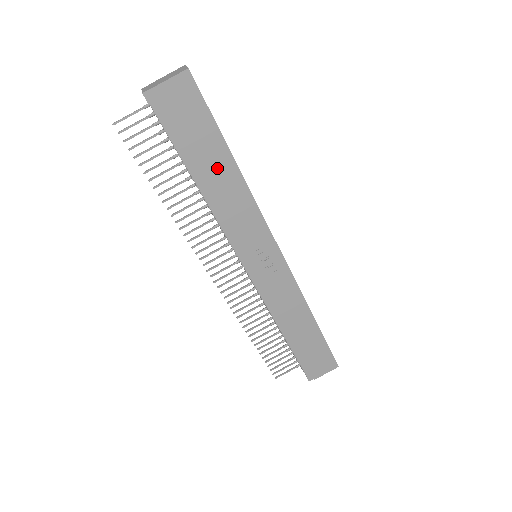
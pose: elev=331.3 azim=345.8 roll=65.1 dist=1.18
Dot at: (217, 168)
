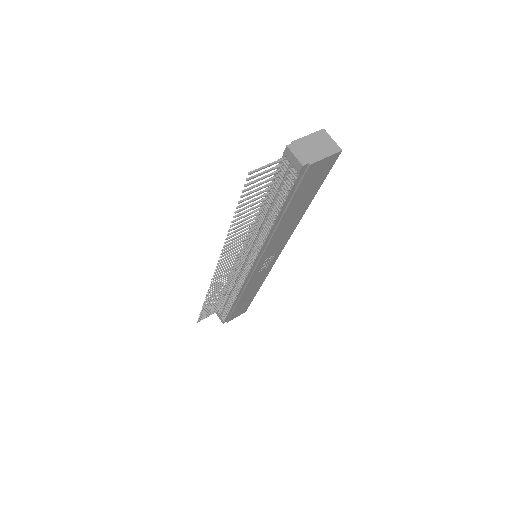
Dot at: (295, 213)
